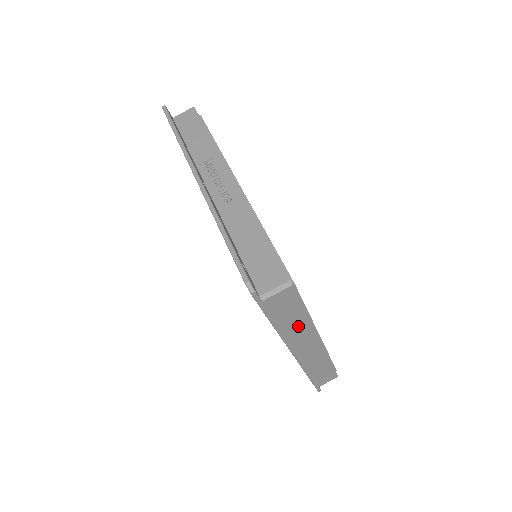
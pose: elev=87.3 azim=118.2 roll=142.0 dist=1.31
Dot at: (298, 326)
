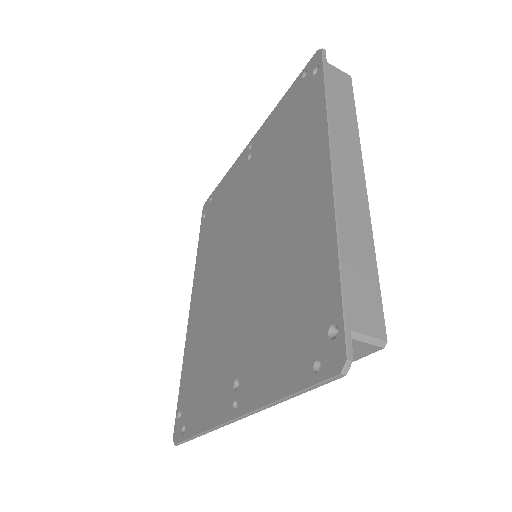
Dot at: occluded
